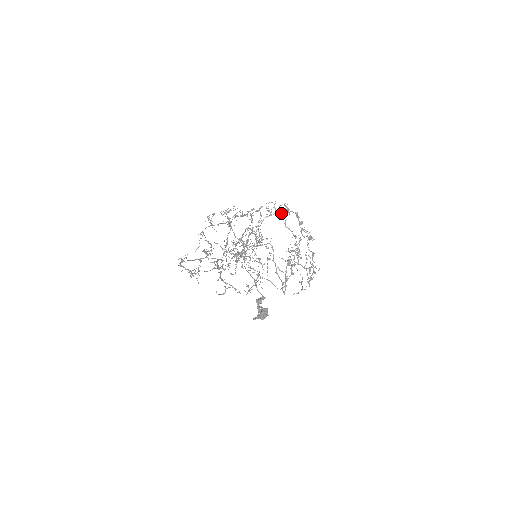
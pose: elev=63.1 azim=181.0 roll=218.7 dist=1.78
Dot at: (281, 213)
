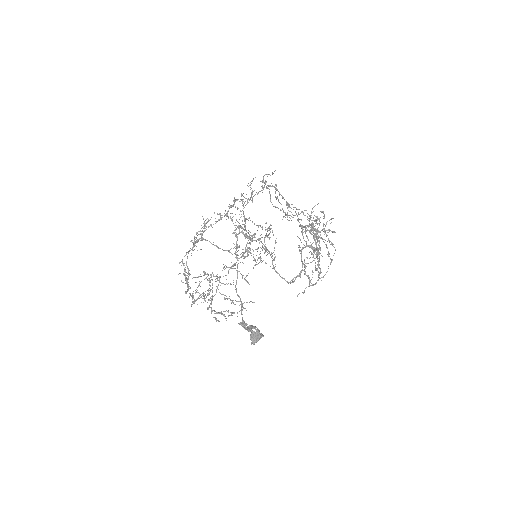
Dot at: occluded
